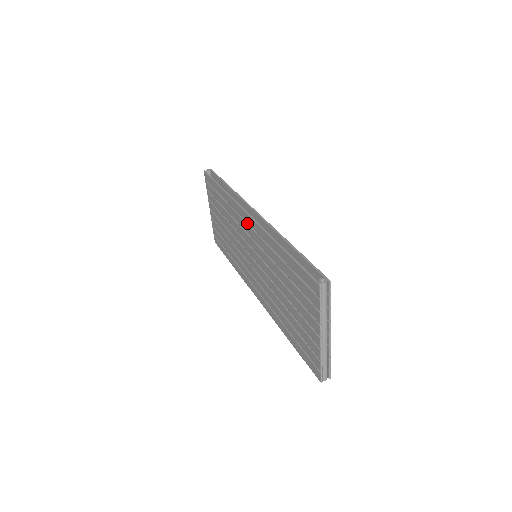
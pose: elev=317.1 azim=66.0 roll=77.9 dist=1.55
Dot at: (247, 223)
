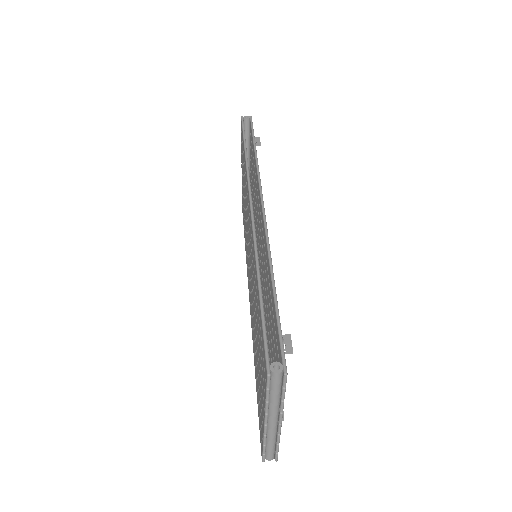
Dot at: occluded
